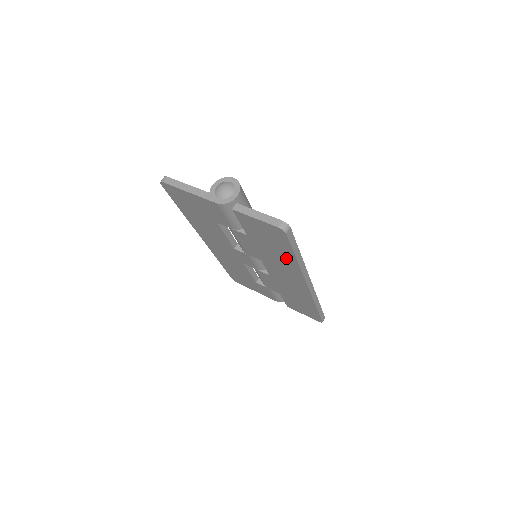
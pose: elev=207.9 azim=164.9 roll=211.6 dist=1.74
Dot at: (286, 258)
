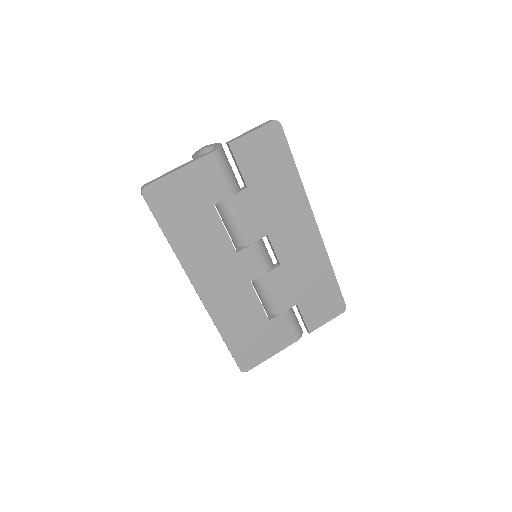
Dot at: (289, 184)
